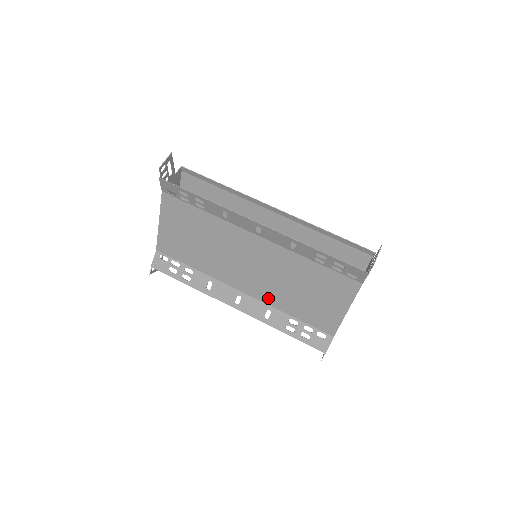
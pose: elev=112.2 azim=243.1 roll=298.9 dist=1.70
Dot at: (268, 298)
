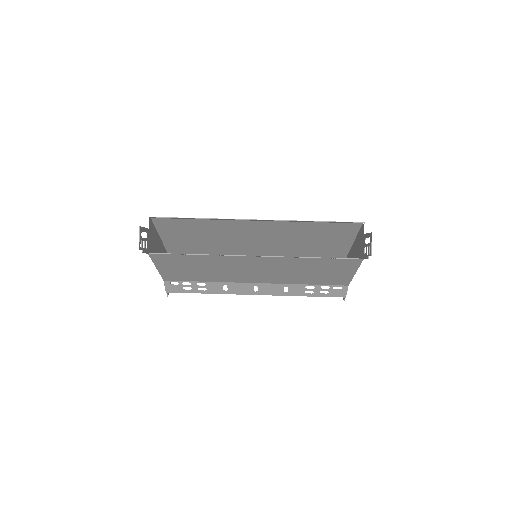
Dot at: (281, 281)
